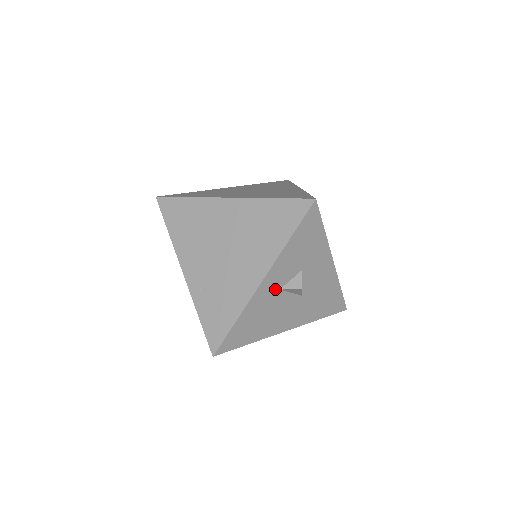
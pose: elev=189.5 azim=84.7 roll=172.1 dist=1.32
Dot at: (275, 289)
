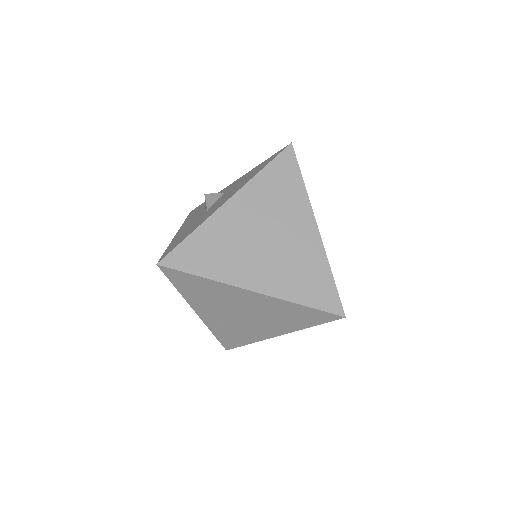
Dot at: occluded
